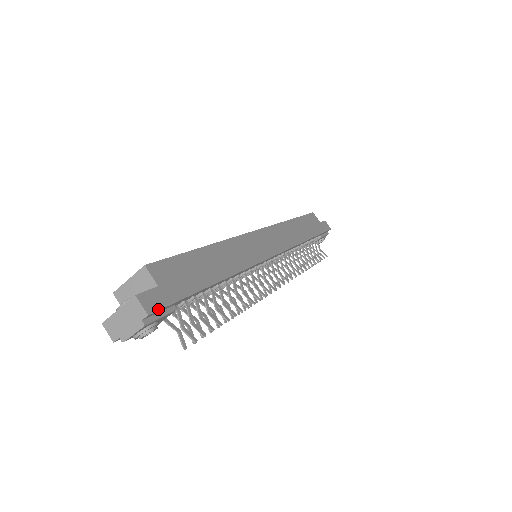
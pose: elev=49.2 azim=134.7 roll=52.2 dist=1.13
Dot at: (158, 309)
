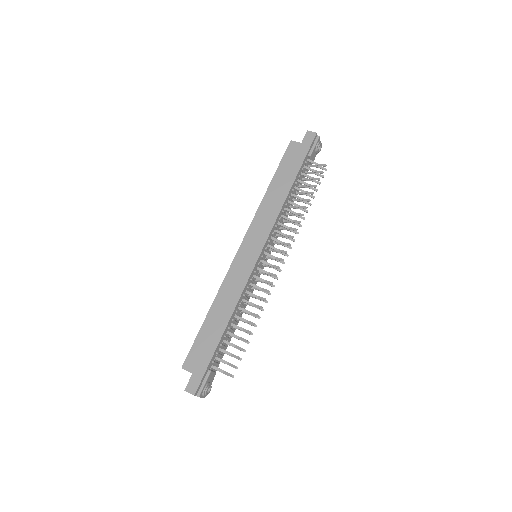
Dot at: (197, 387)
